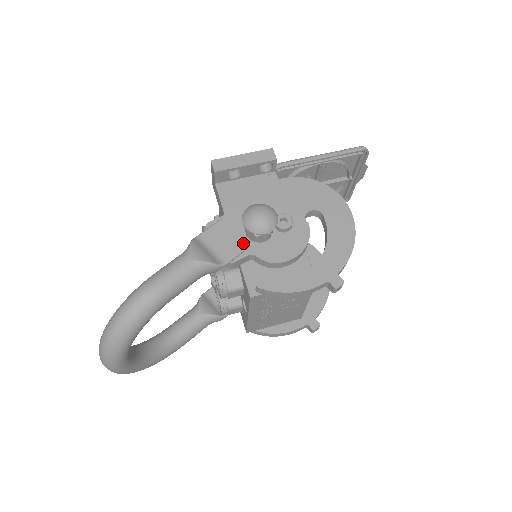
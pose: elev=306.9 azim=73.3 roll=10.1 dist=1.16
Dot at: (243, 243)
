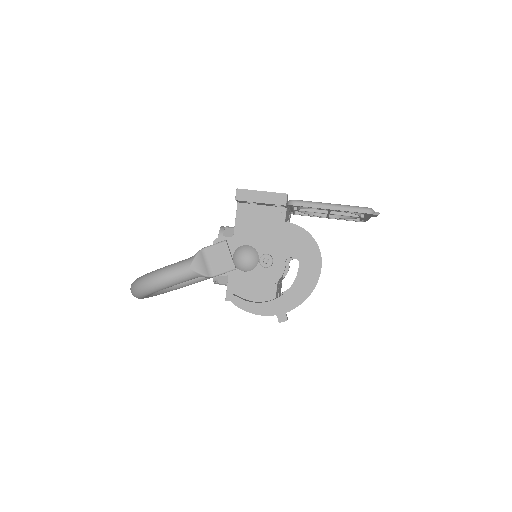
Dot at: (232, 266)
